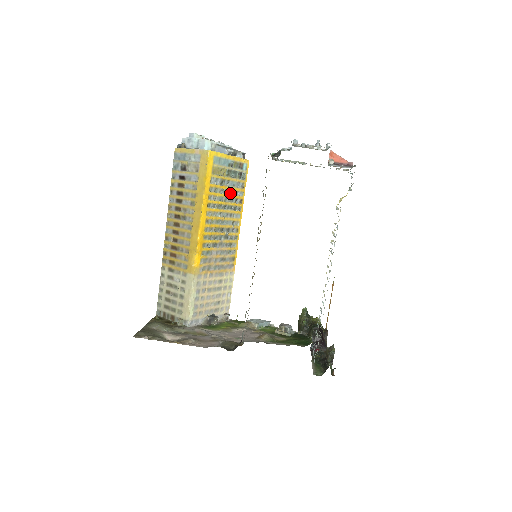
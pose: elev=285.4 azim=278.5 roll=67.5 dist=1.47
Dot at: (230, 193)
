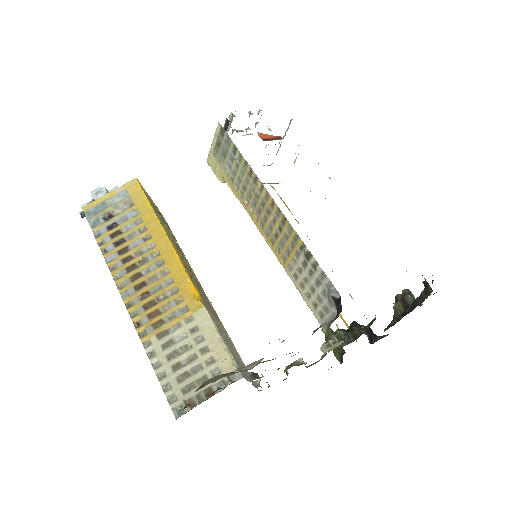
Dot at: occluded
